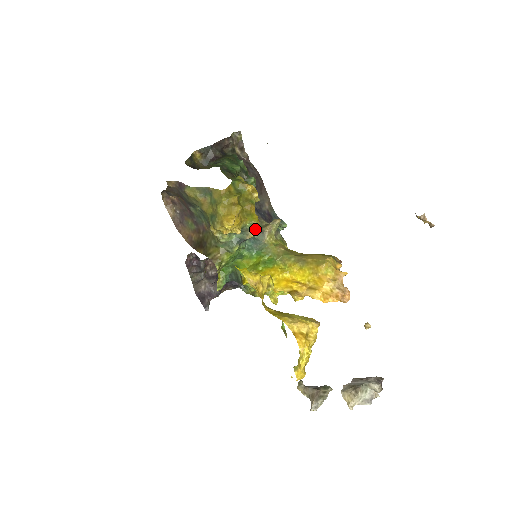
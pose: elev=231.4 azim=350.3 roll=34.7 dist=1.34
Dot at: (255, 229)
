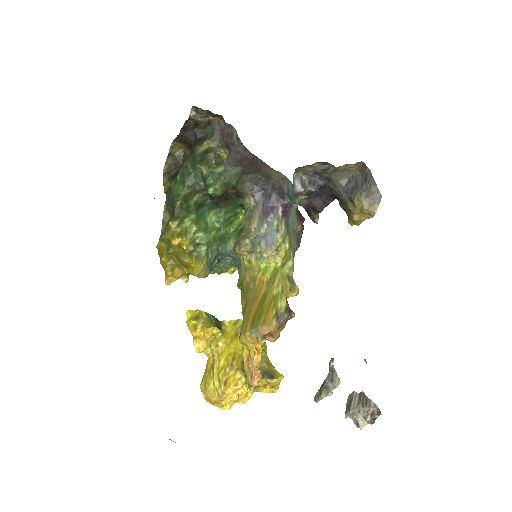
Dot at: (198, 277)
